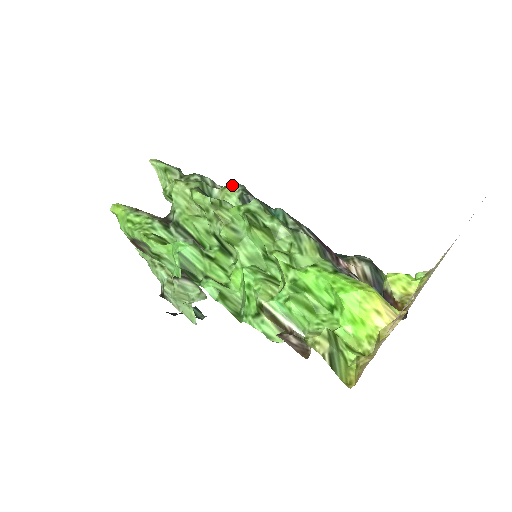
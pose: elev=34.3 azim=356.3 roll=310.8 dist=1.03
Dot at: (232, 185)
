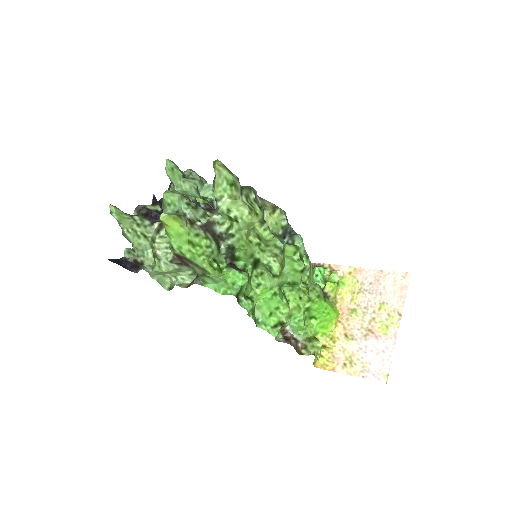
Dot at: (280, 212)
